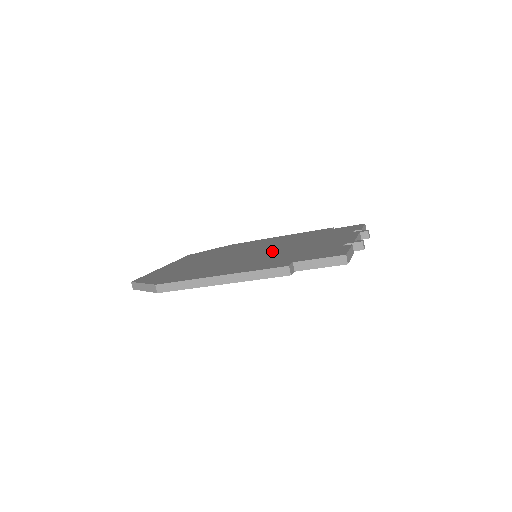
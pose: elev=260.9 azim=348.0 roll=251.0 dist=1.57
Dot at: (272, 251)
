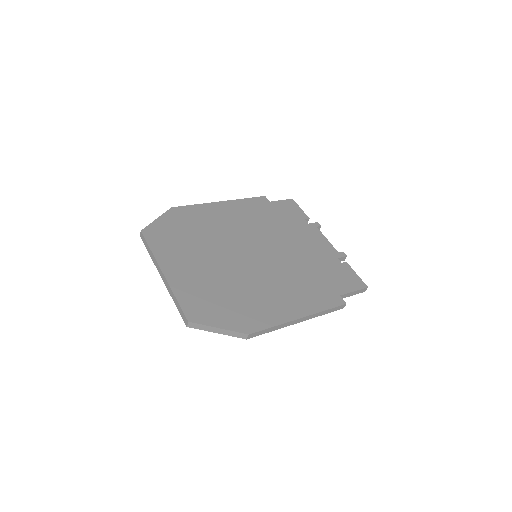
Dot at: (279, 257)
